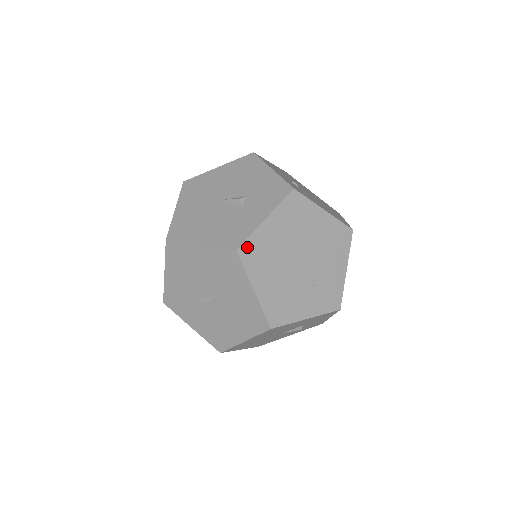
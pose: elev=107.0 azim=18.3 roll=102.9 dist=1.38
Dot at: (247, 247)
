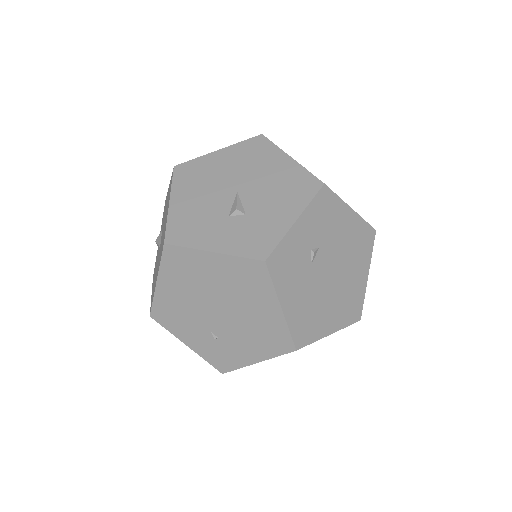
Dot at: (176, 251)
